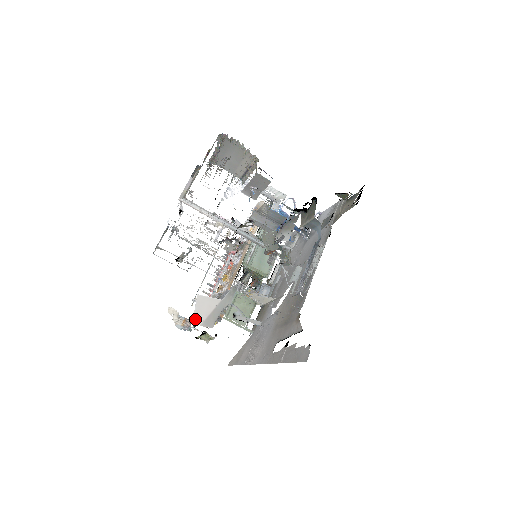
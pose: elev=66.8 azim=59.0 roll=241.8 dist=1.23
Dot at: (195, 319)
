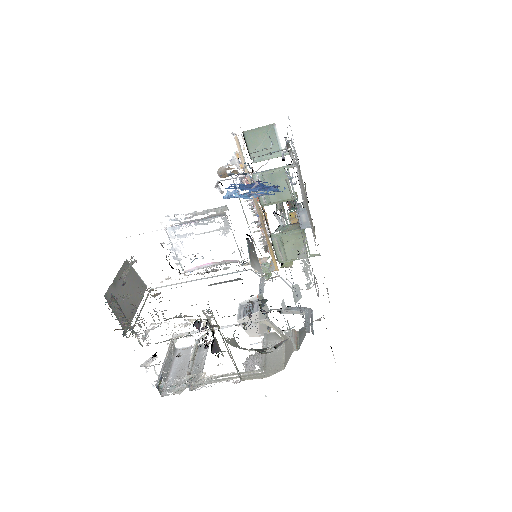
Dot at: (251, 336)
